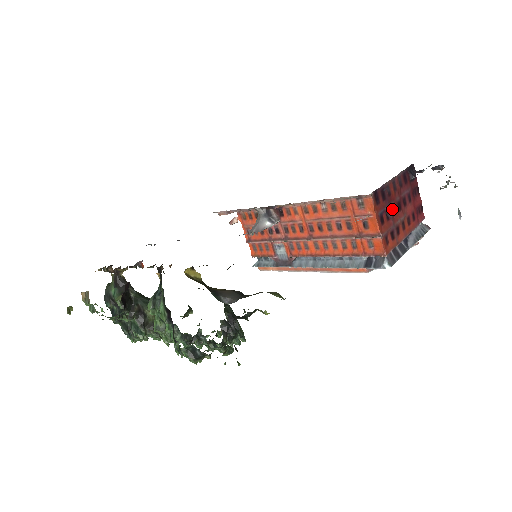
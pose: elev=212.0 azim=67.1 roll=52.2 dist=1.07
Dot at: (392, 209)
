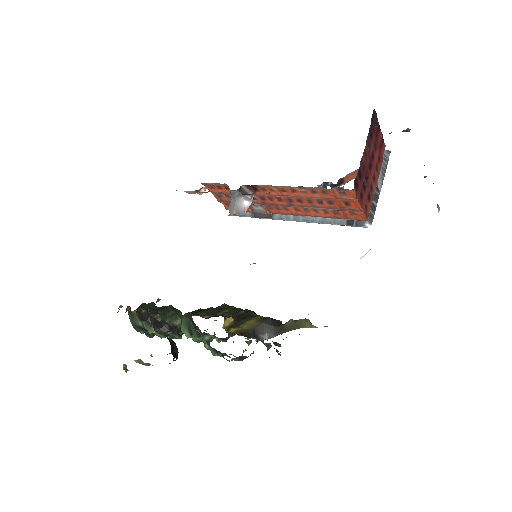
Dot at: (365, 175)
